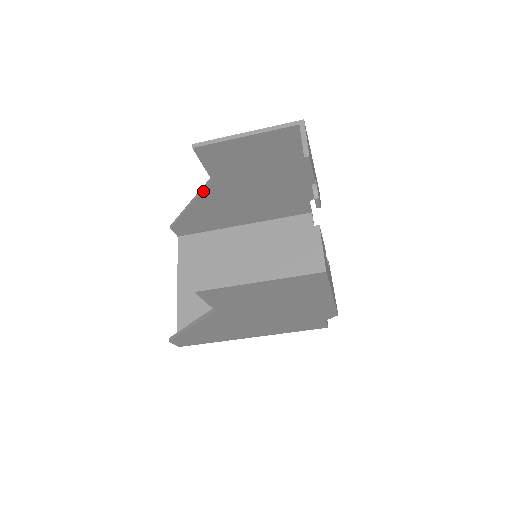
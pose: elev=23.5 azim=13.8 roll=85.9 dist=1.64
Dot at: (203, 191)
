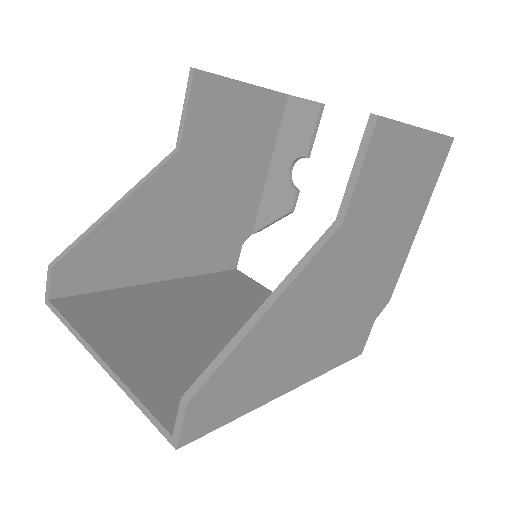
Dot at: (156, 172)
